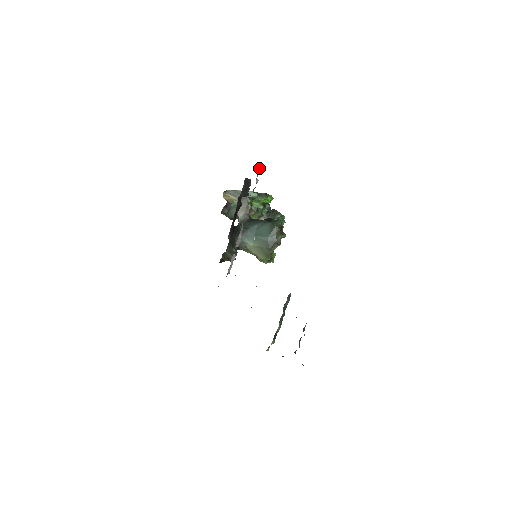
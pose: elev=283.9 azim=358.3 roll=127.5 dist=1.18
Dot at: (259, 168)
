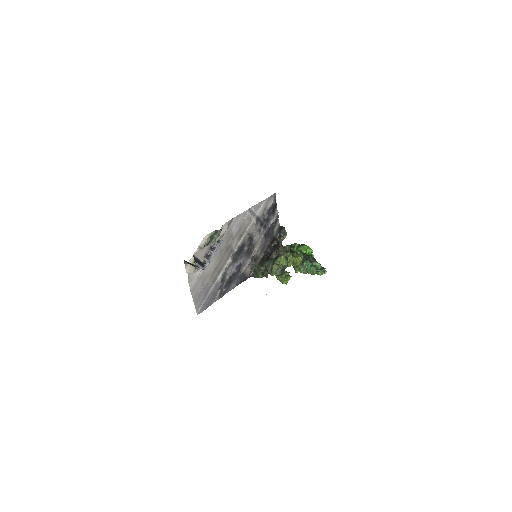
Dot at: occluded
